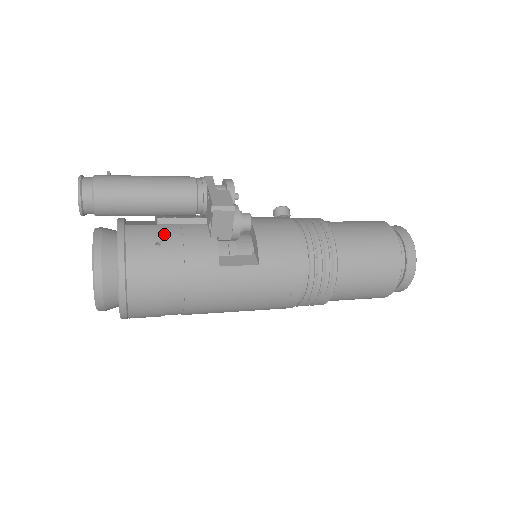
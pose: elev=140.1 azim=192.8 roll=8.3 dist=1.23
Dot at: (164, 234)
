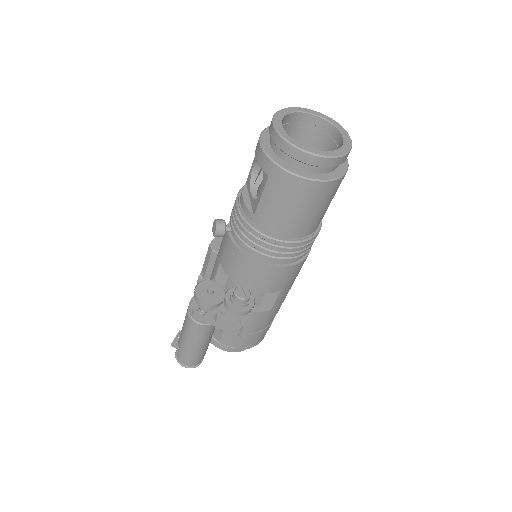
Dot at: occluded
